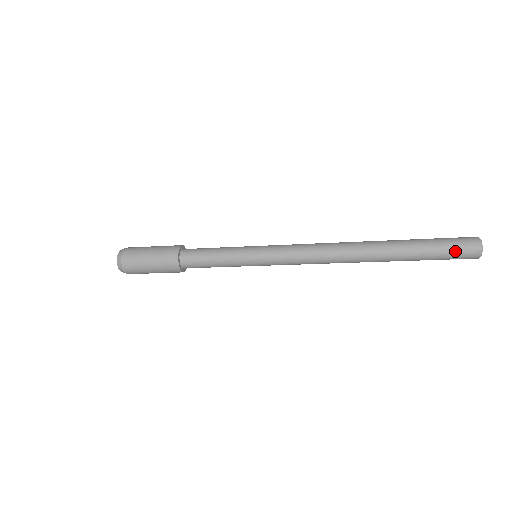
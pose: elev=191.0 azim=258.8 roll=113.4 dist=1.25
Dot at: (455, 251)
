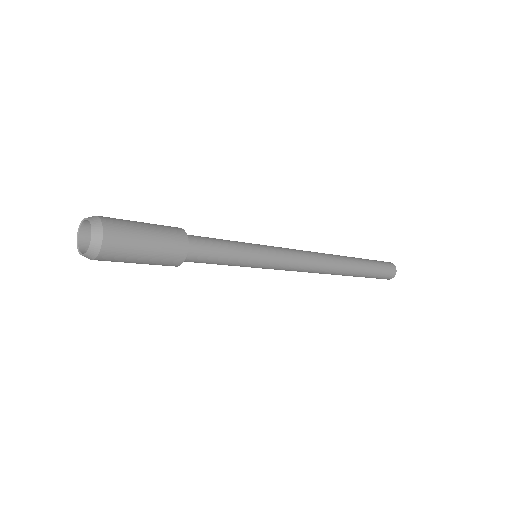
Dot at: (381, 278)
